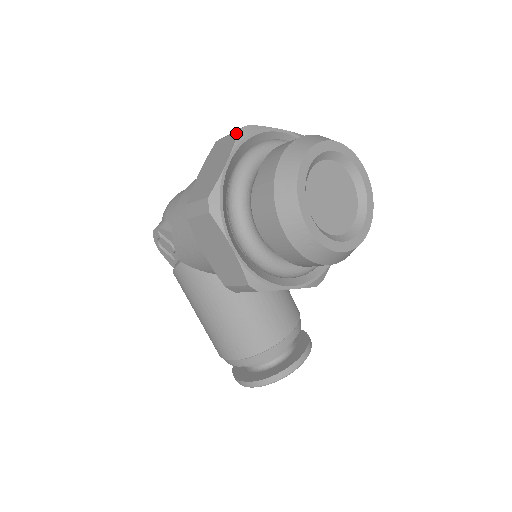
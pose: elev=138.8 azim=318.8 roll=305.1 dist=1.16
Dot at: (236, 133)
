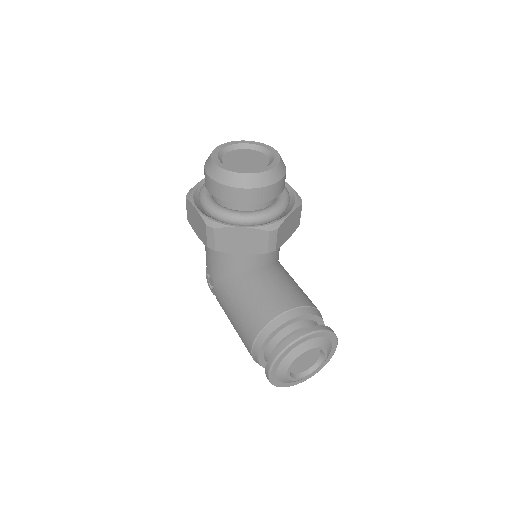
Dot at: occluded
